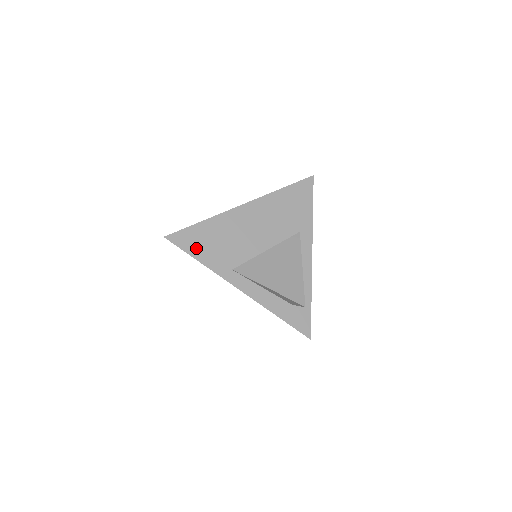
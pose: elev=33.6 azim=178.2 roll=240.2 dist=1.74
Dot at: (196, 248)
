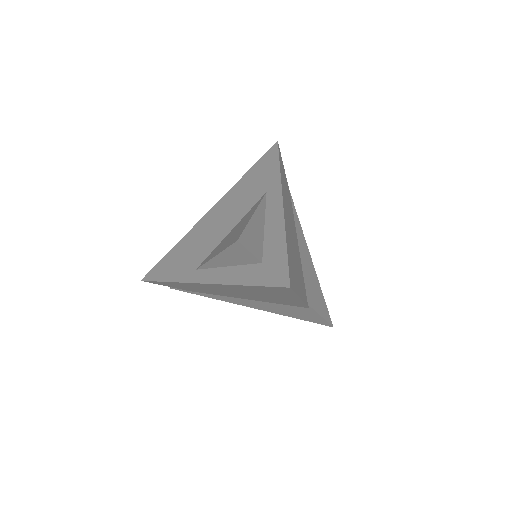
Dot at: (165, 272)
